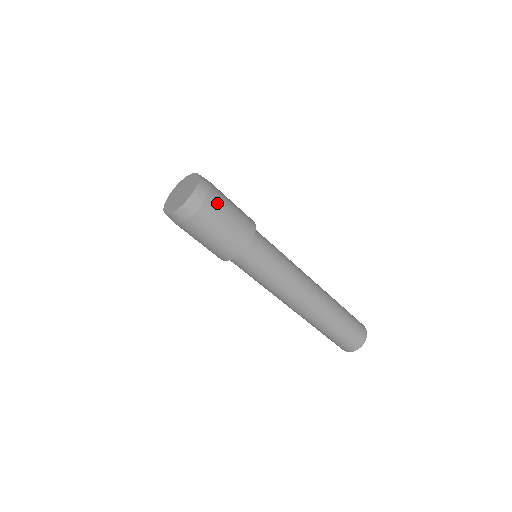
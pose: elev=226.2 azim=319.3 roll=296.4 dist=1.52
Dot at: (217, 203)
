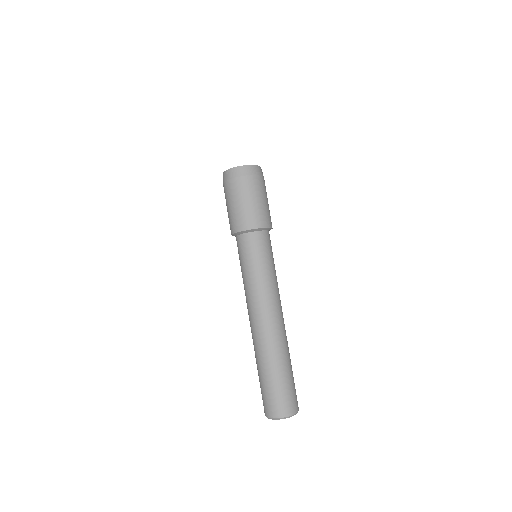
Dot at: (264, 186)
